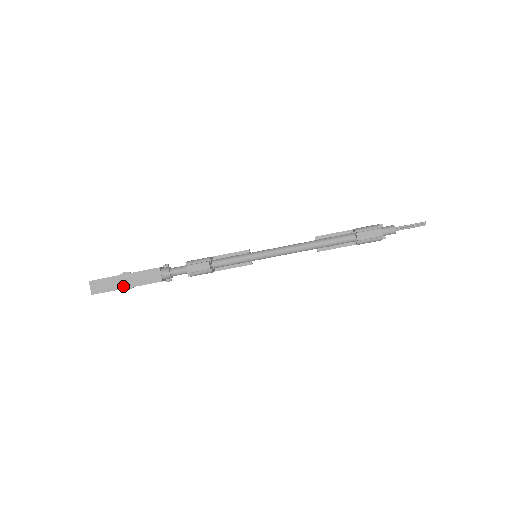
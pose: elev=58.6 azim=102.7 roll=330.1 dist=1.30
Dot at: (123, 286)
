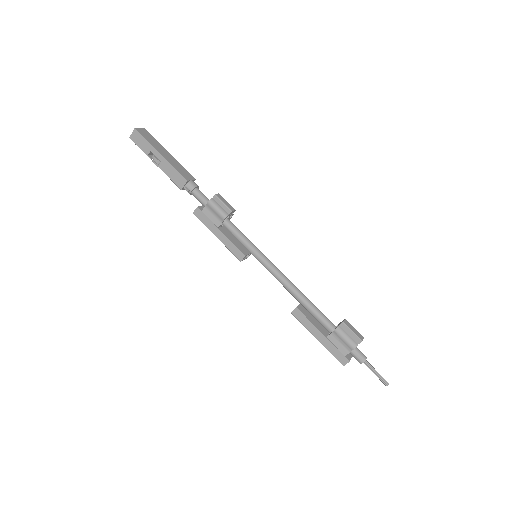
Dot at: (160, 152)
